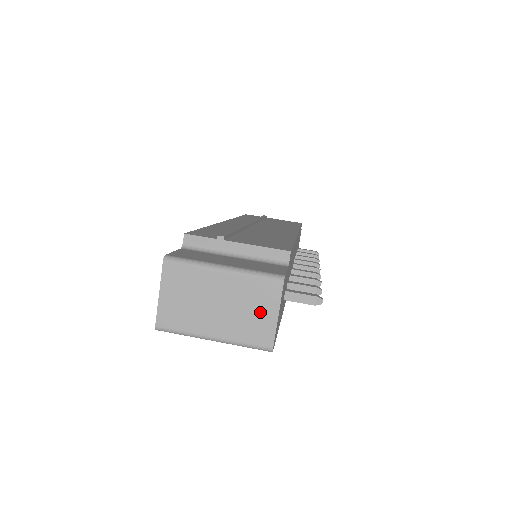
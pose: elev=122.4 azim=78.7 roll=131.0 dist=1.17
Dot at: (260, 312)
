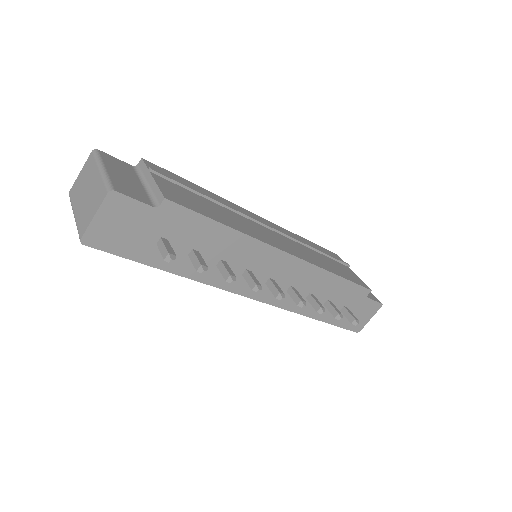
Dot at: (92, 208)
